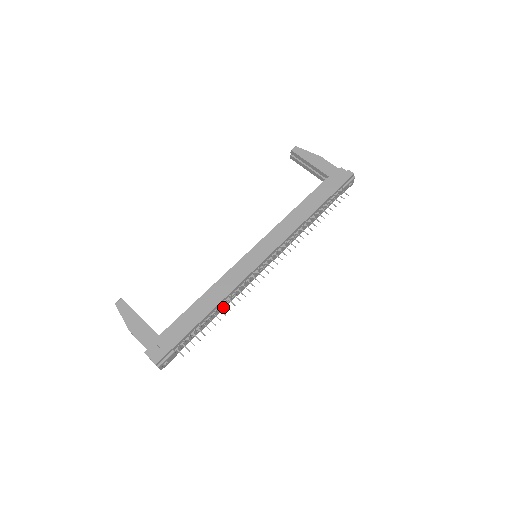
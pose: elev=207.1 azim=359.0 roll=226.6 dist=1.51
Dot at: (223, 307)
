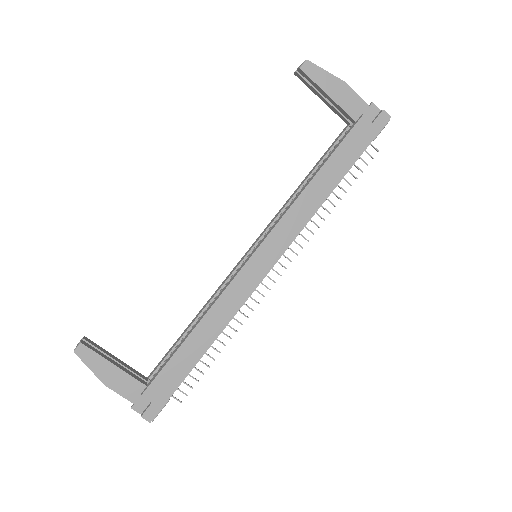
Dot at: occluded
